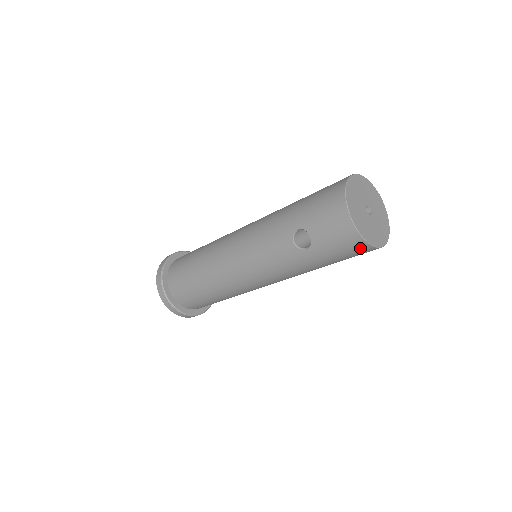
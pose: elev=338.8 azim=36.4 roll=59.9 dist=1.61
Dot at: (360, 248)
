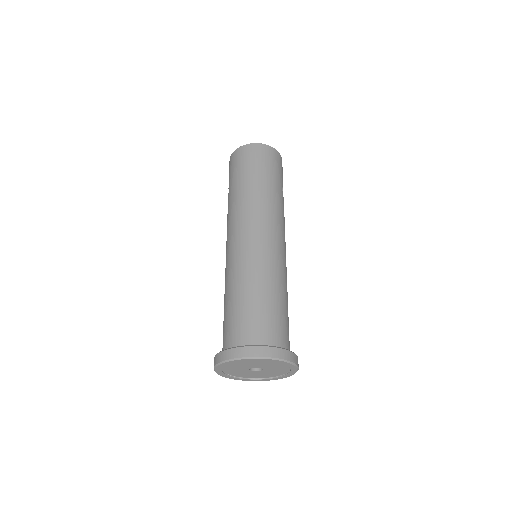
Dot at: (237, 155)
